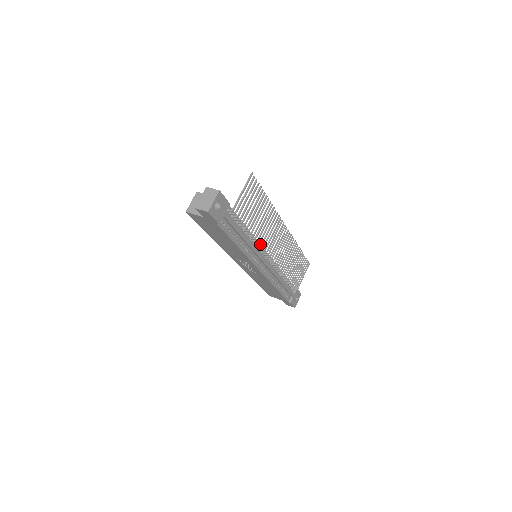
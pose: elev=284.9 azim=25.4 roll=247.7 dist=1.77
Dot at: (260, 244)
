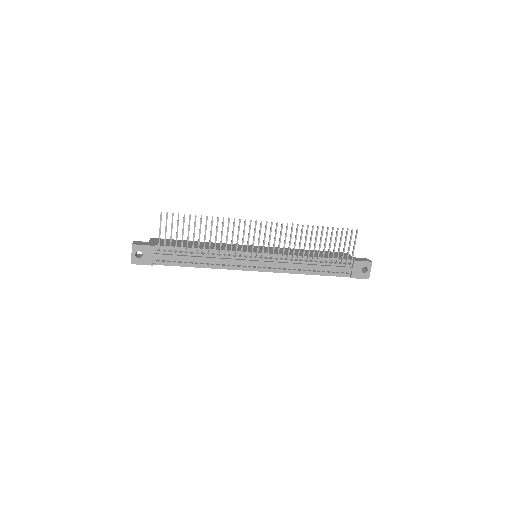
Dot at: (229, 254)
